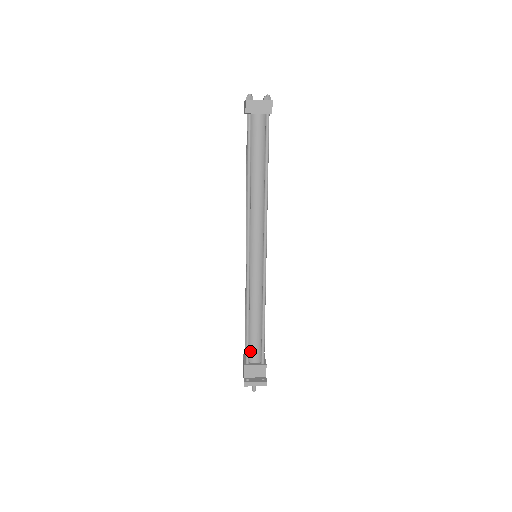
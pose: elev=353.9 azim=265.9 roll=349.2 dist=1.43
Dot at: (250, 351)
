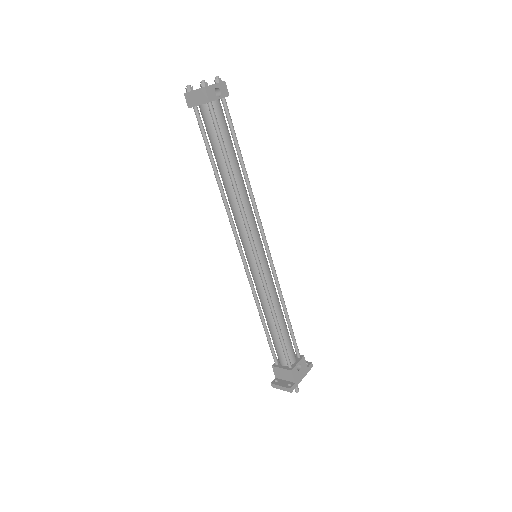
Dot at: occluded
